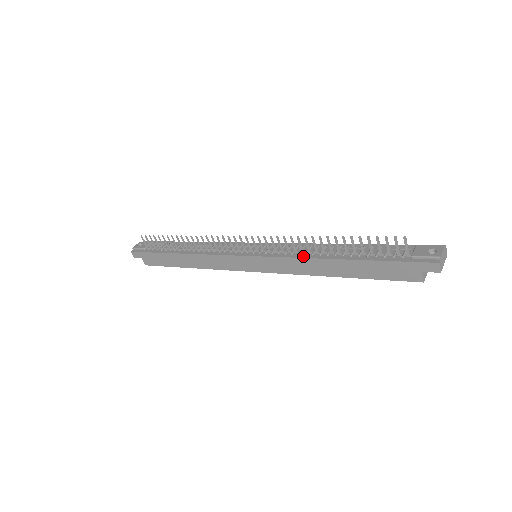
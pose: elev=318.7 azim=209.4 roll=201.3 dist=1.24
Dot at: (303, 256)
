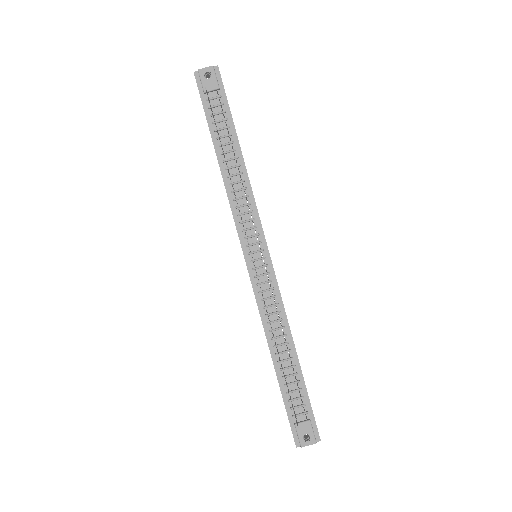
Dot at: (264, 323)
